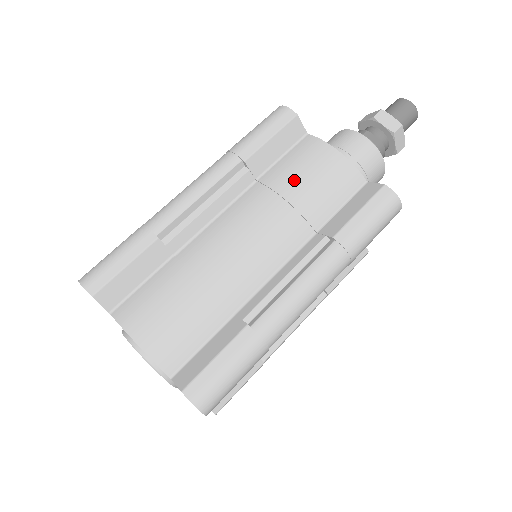
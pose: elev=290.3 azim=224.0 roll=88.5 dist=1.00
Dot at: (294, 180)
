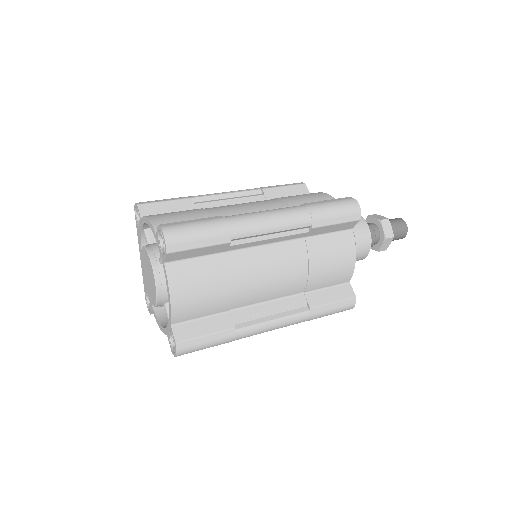
Dot at: (290, 197)
